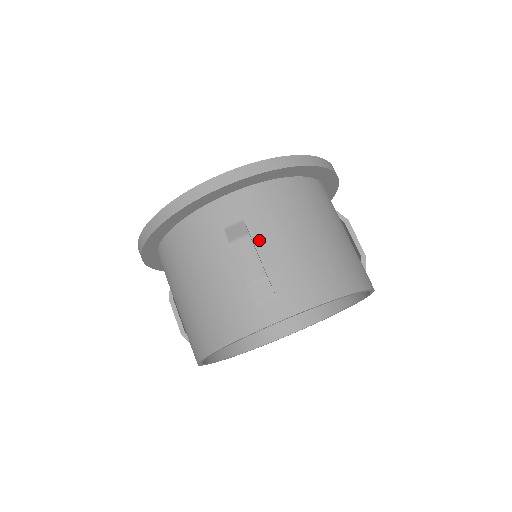
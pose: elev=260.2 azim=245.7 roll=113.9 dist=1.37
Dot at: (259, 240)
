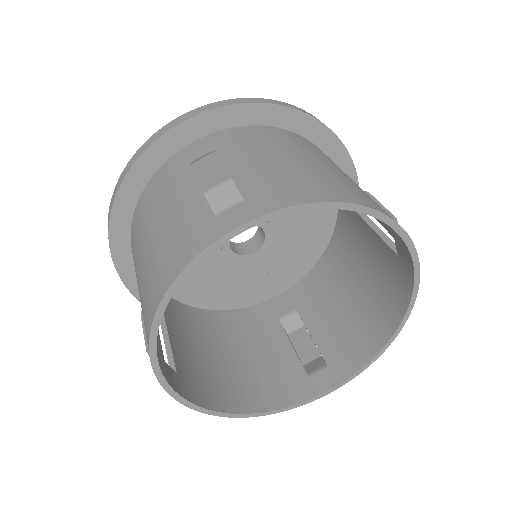
Dot at: (230, 161)
